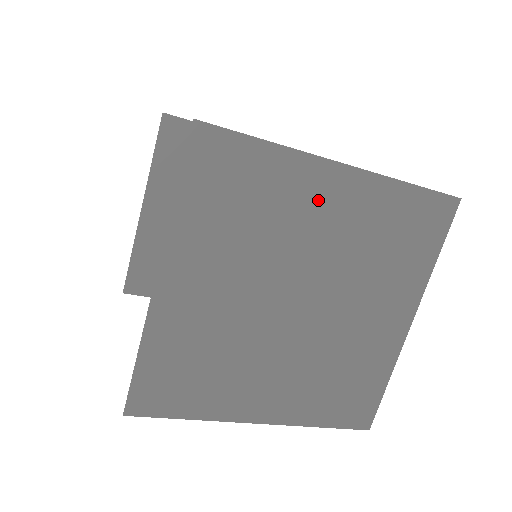
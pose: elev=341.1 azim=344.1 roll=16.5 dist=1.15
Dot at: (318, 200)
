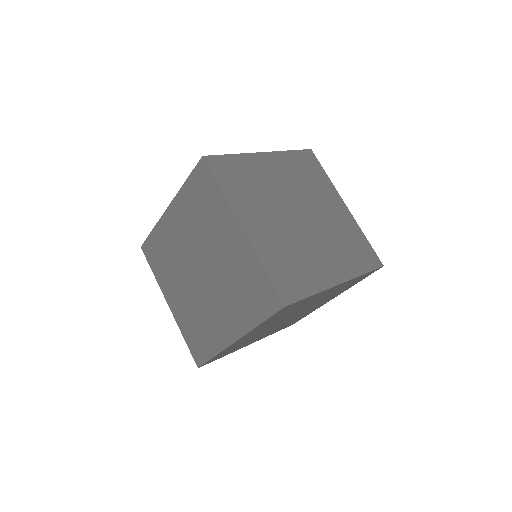
Dot at: (331, 202)
